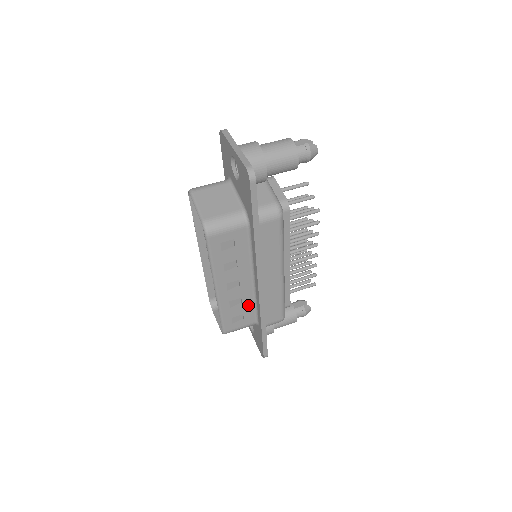
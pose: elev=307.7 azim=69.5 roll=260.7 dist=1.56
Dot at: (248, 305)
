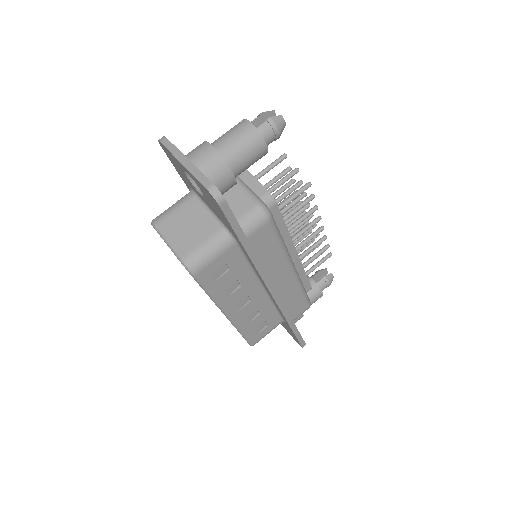
Dot at: (267, 311)
